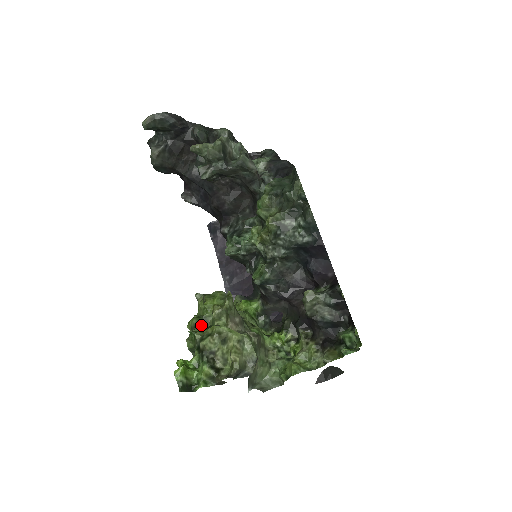
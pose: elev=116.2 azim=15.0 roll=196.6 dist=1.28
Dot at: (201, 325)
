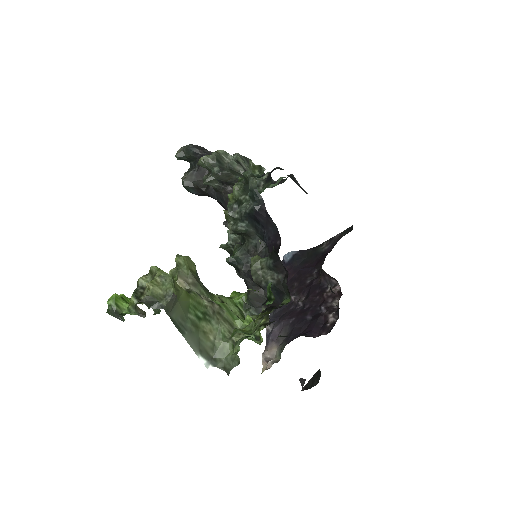
Dot at: occluded
